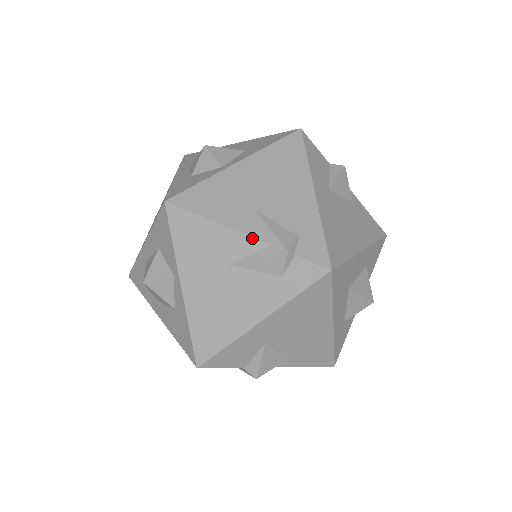
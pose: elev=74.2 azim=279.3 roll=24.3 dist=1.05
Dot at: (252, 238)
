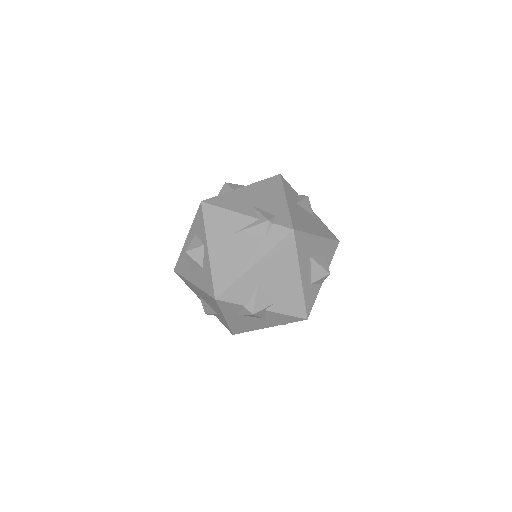
Dot at: (249, 216)
